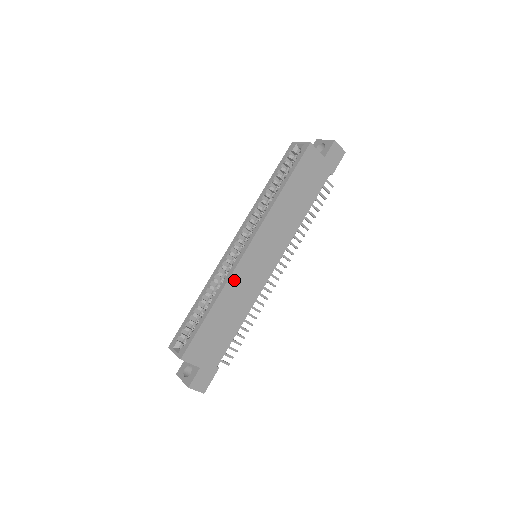
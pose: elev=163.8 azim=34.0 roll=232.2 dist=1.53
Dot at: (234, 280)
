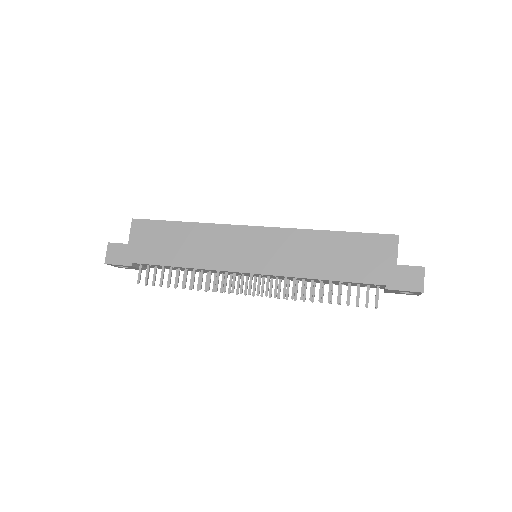
Dot at: (219, 231)
